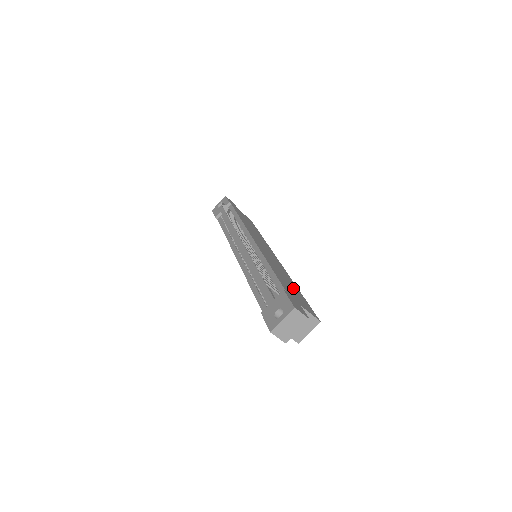
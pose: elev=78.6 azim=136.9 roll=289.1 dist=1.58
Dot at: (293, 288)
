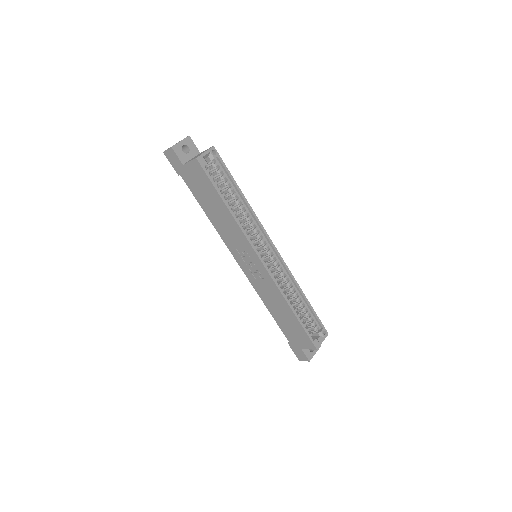
Dot at: occluded
